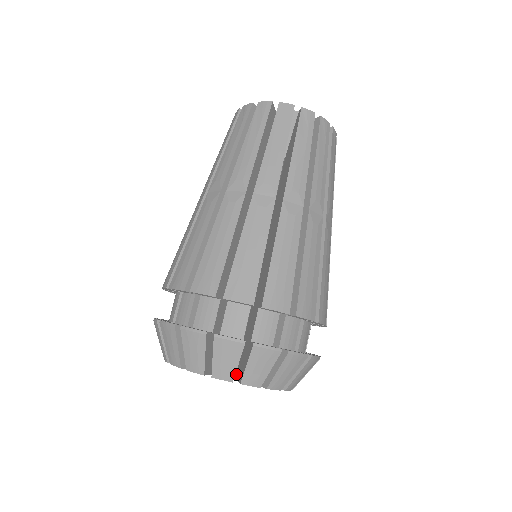
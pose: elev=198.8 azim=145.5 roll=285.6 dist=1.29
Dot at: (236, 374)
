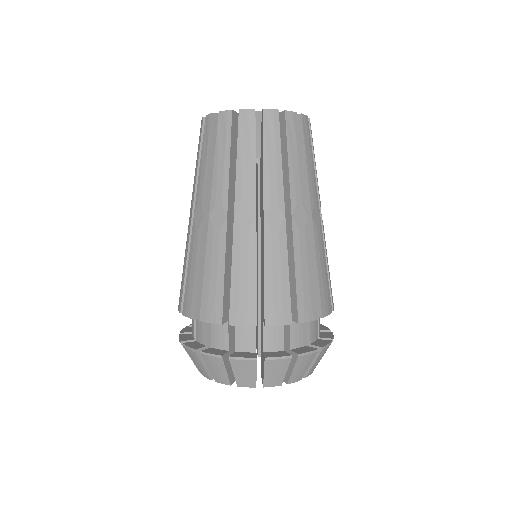
Dot at: occluded
